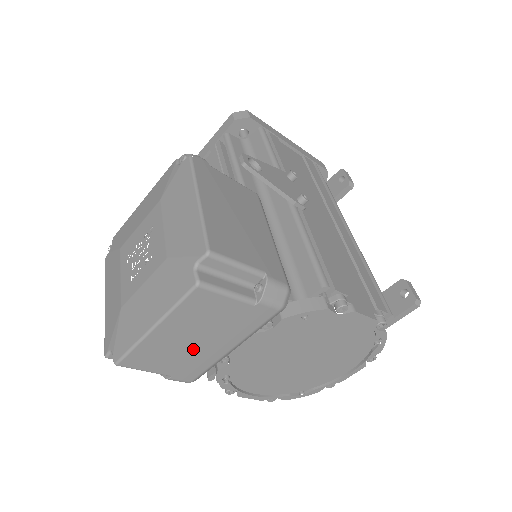
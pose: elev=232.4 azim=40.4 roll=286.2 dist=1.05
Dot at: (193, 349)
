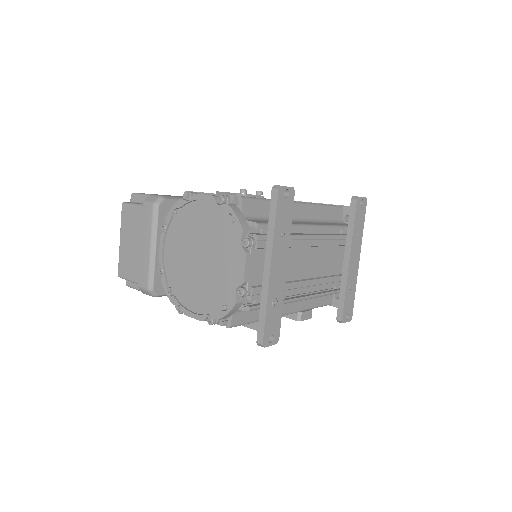
Dot at: (137, 253)
